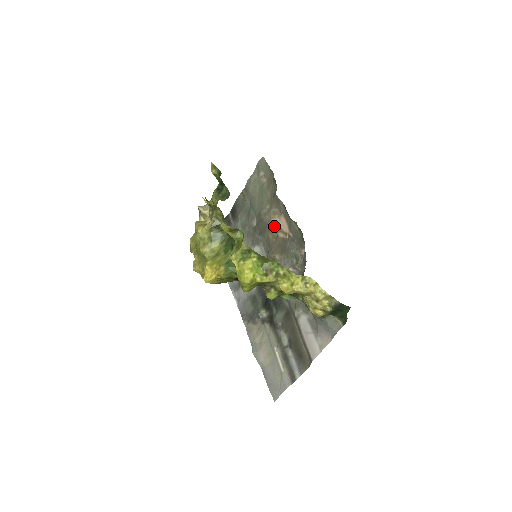
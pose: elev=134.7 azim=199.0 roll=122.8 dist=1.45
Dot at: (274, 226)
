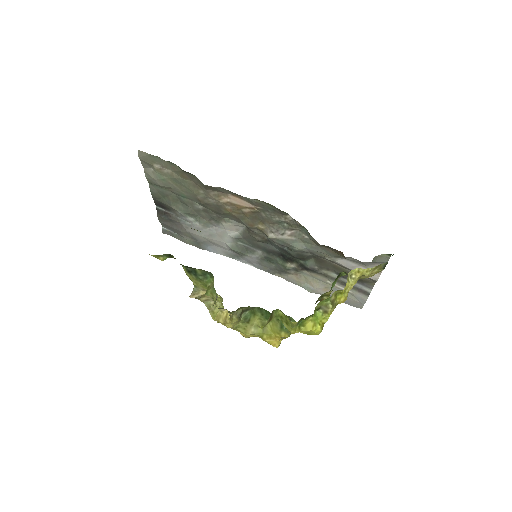
Dot at: (229, 206)
